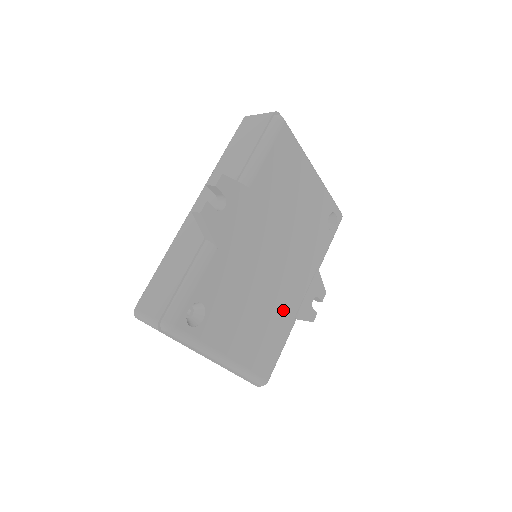
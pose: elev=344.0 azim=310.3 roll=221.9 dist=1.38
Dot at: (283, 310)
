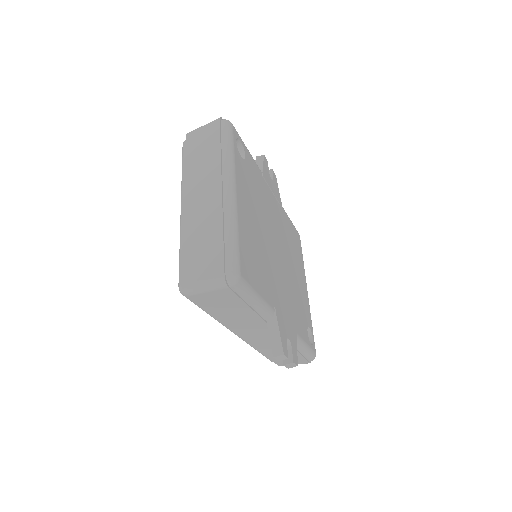
Dot at: (271, 280)
